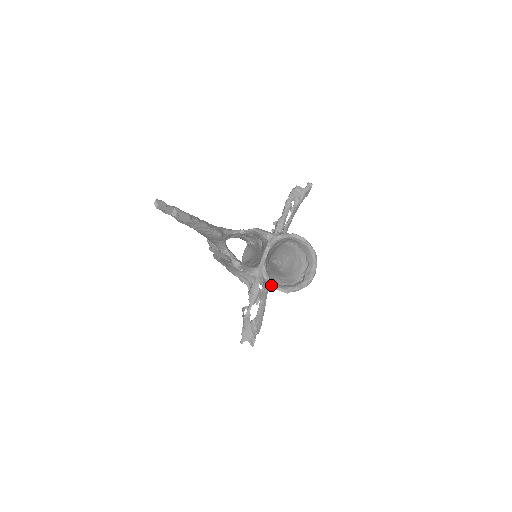
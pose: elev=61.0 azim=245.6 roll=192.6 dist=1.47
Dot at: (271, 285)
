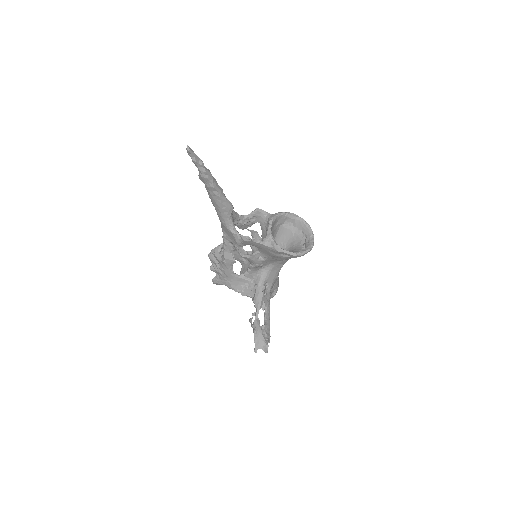
Dot at: (280, 250)
